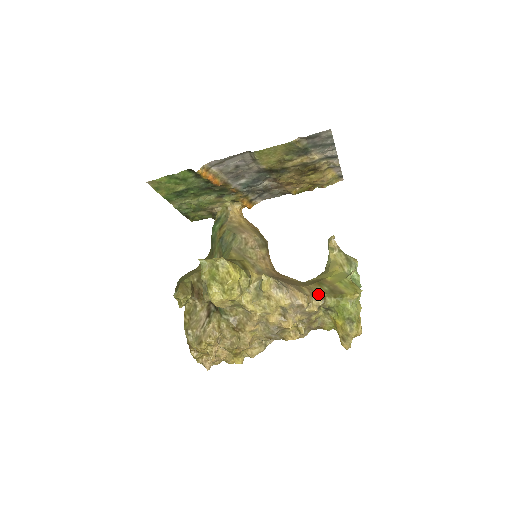
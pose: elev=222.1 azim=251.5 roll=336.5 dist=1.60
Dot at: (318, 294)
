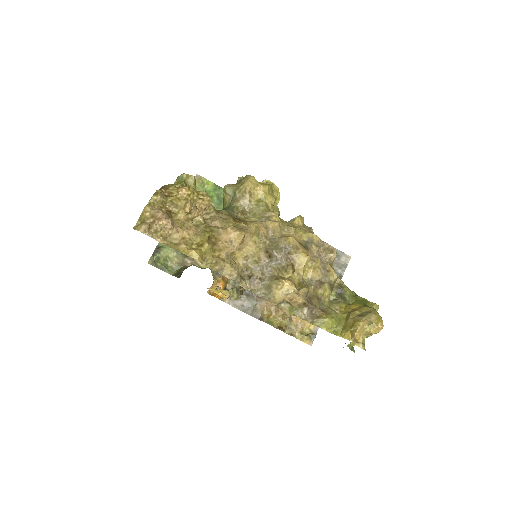
Dot at: occluded
